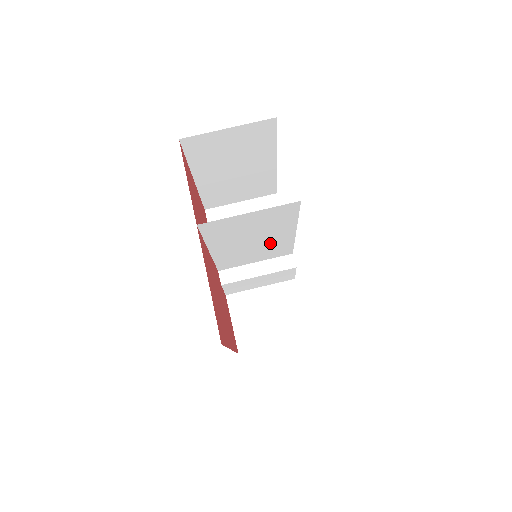
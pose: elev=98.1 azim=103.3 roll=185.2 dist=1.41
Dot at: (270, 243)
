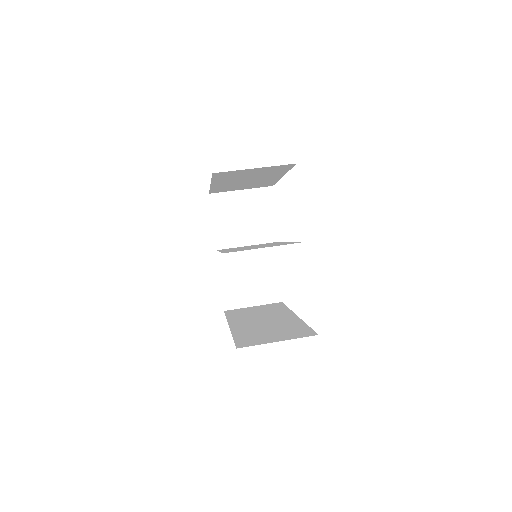
Dot at: (268, 244)
